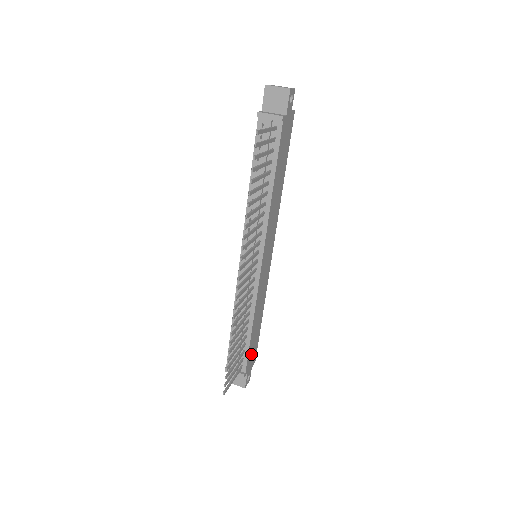
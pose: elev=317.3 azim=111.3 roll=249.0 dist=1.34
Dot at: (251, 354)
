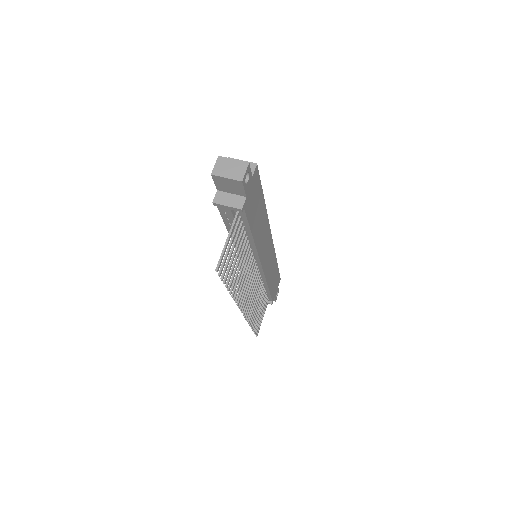
Dot at: (274, 289)
